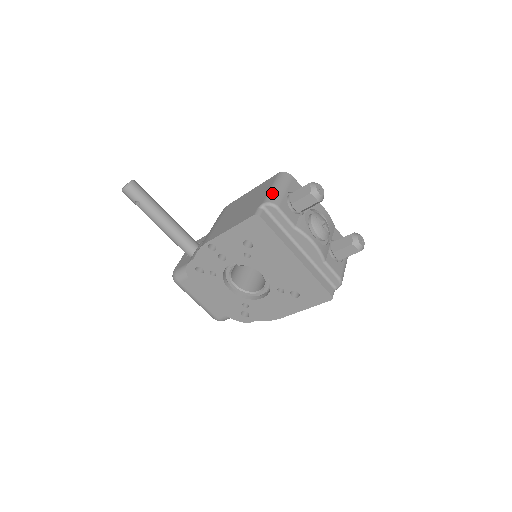
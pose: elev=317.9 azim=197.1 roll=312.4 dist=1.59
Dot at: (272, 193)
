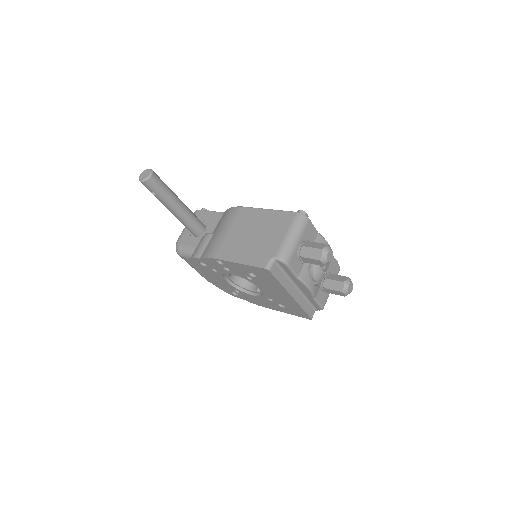
Dot at: (286, 246)
